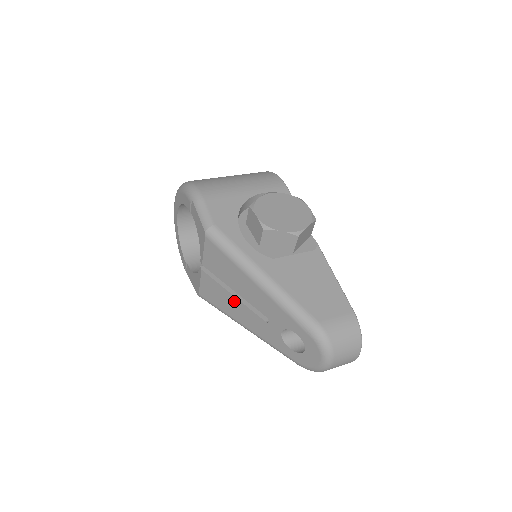
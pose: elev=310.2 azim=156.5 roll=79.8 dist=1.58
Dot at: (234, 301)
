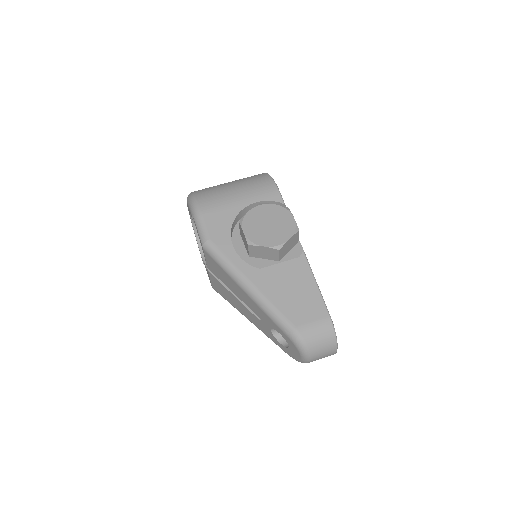
Dot at: (235, 299)
